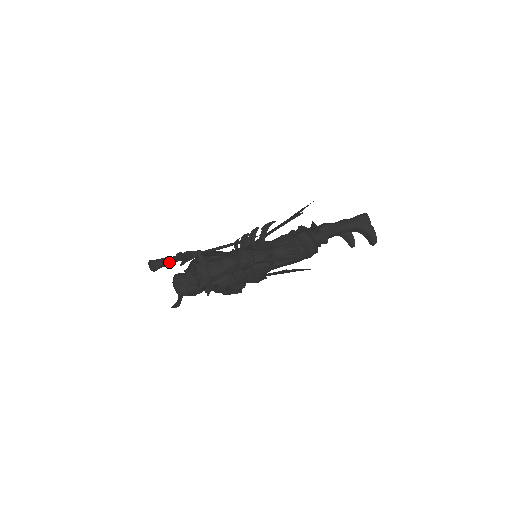
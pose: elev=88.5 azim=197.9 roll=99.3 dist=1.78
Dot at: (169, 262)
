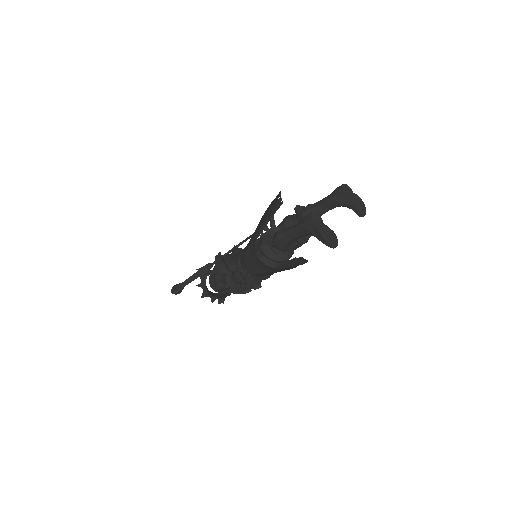
Dot at: (182, 287)
